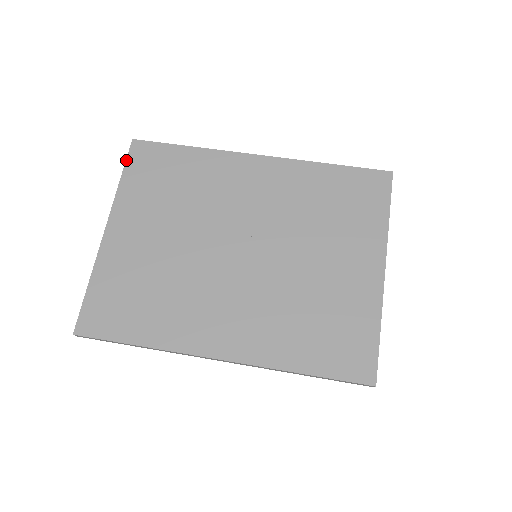
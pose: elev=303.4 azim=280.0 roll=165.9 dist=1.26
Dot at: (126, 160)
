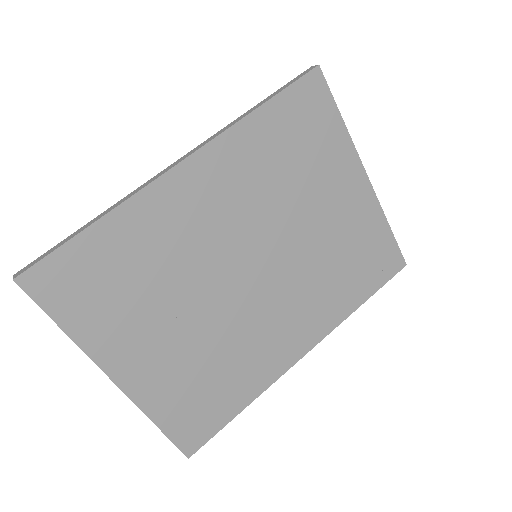
Dot at: occluded
